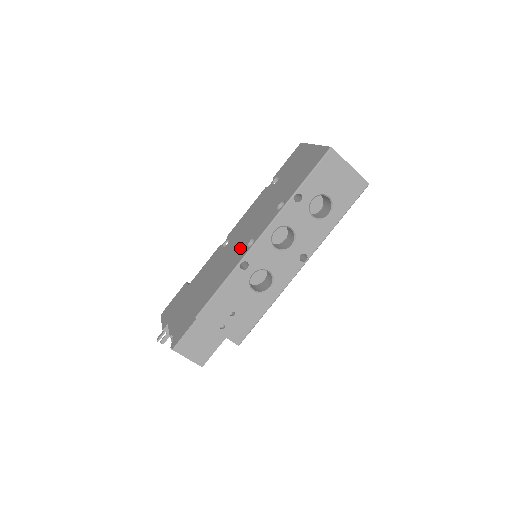
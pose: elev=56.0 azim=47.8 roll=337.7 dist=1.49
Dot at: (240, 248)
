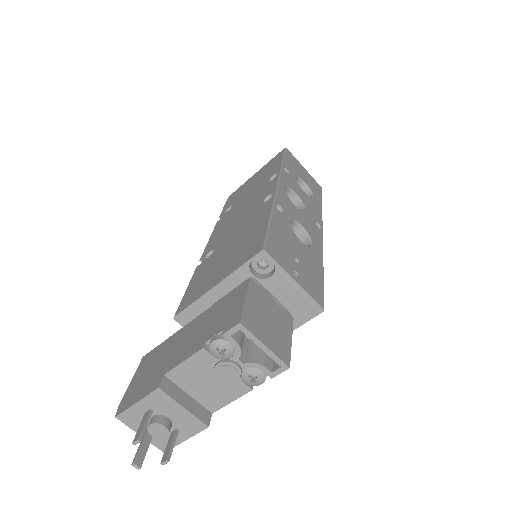
Dot at: (253, 214)
